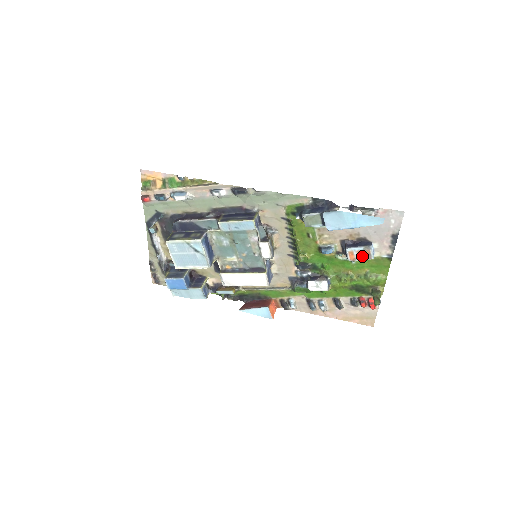
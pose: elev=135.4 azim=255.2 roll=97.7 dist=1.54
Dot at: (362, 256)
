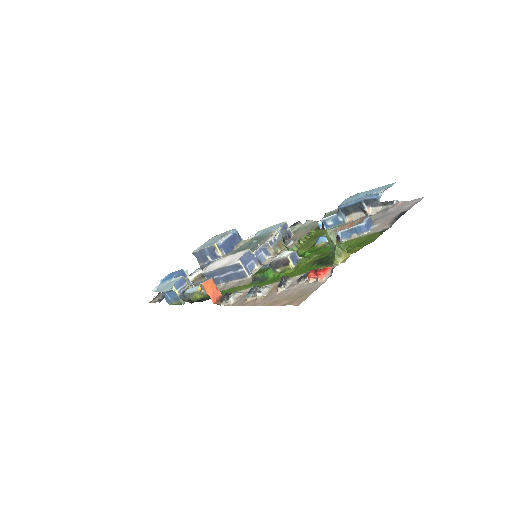
Dot at: (353, 225)
